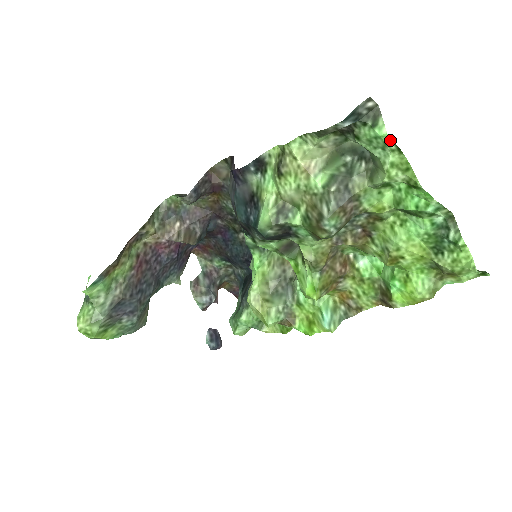
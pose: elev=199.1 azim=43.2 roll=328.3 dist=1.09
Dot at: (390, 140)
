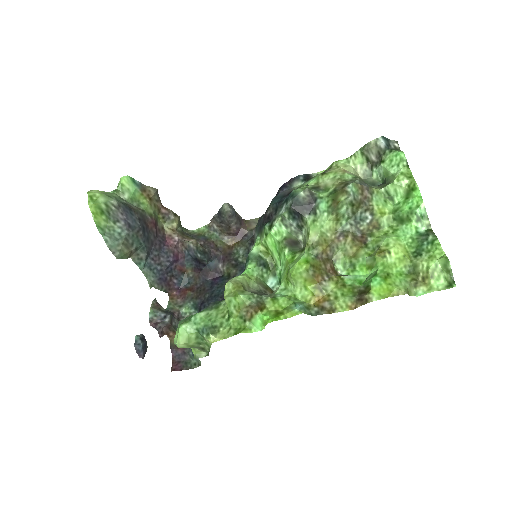
Dot at: (405, 157)
